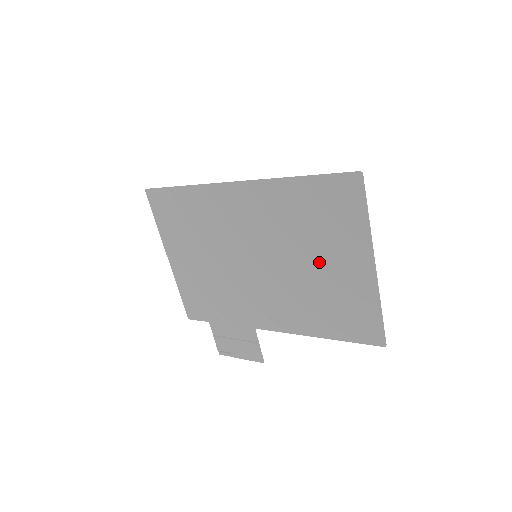
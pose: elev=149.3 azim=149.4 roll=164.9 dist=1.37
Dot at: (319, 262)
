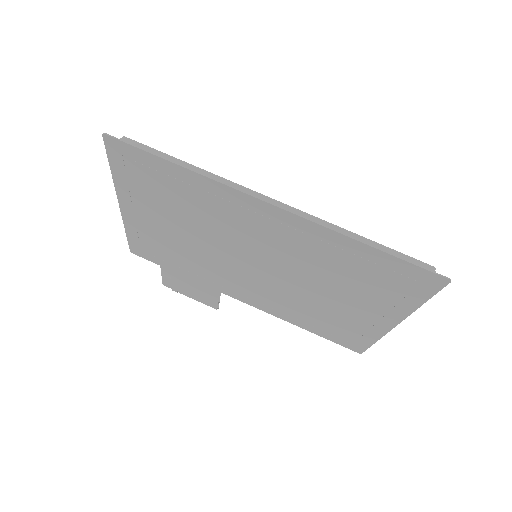
Dot at: (336, 297)
